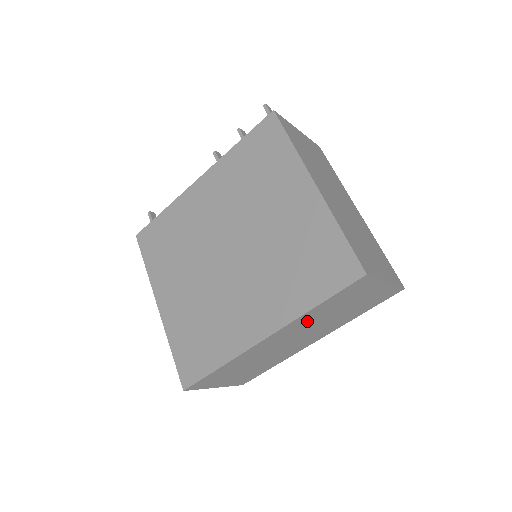
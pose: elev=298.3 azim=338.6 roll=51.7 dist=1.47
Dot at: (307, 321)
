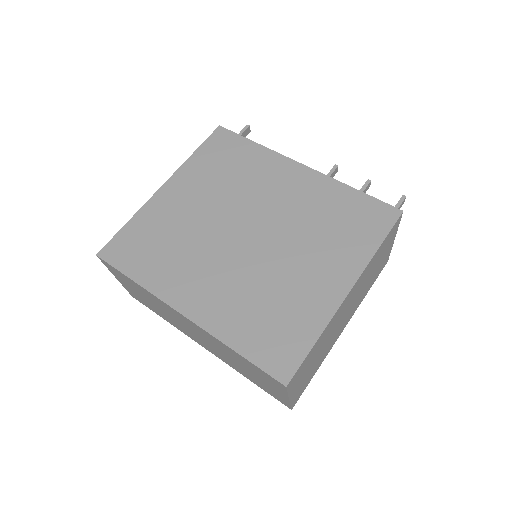
Dot at: (218, 344)
